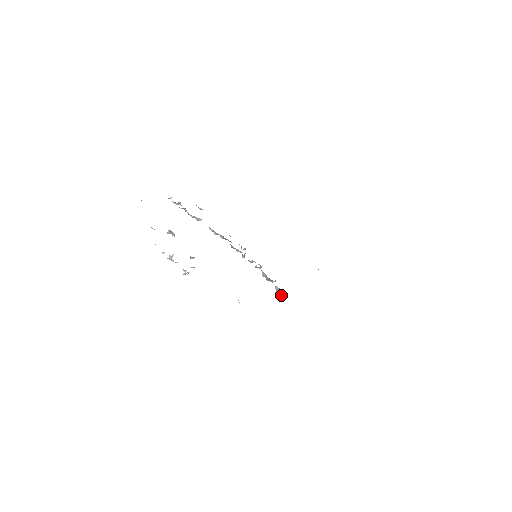
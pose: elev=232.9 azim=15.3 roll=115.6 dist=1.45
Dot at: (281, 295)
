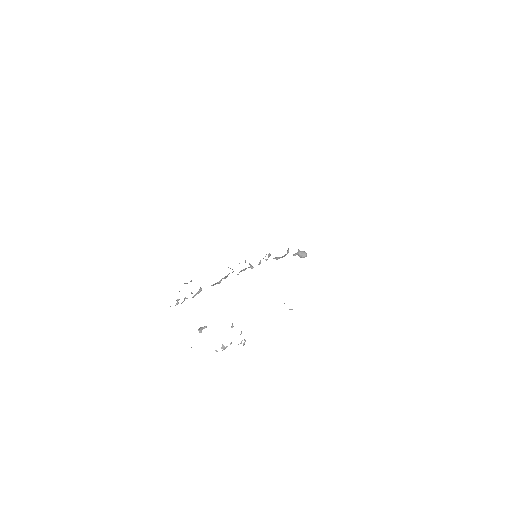
Dot at: (304, 252)
